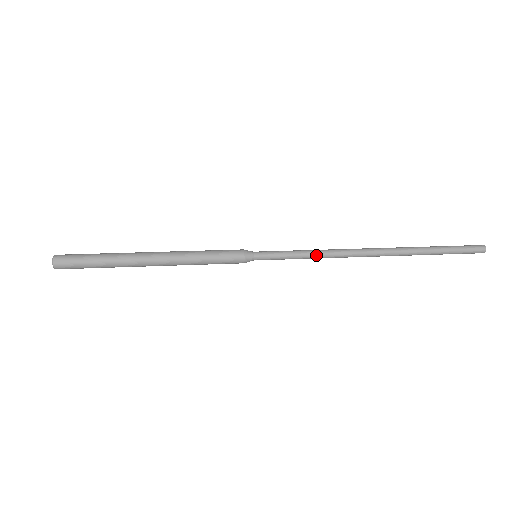
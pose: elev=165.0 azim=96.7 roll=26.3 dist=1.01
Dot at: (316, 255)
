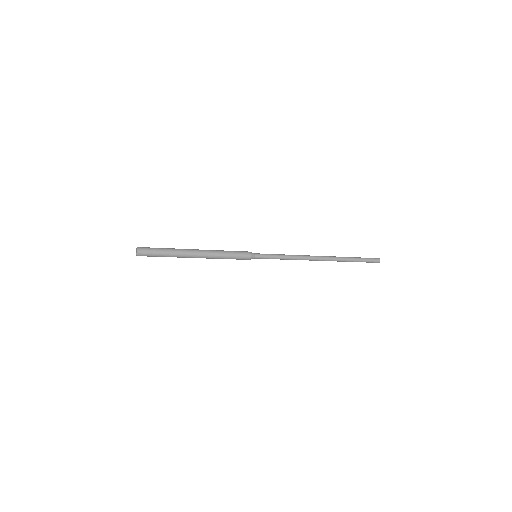
Dot at: (290, 258)
